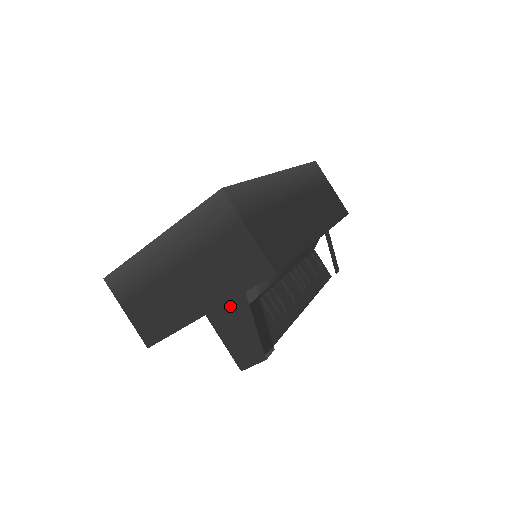
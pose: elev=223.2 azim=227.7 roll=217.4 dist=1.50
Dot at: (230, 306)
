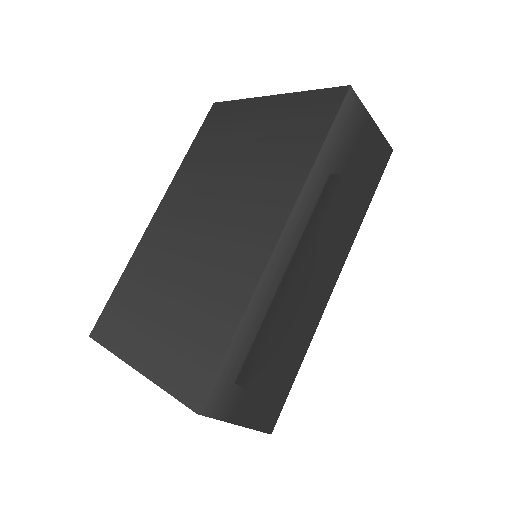
Dot at: occluded
